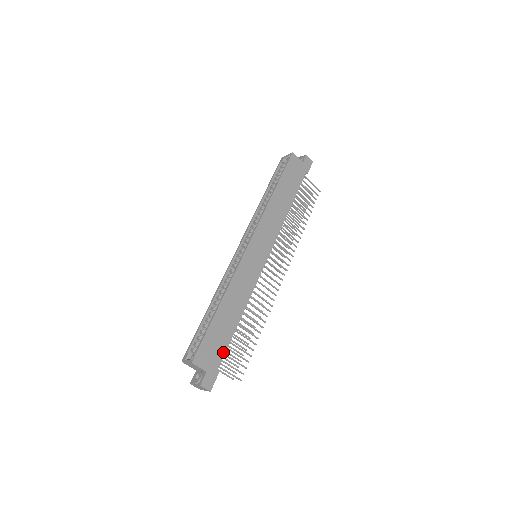
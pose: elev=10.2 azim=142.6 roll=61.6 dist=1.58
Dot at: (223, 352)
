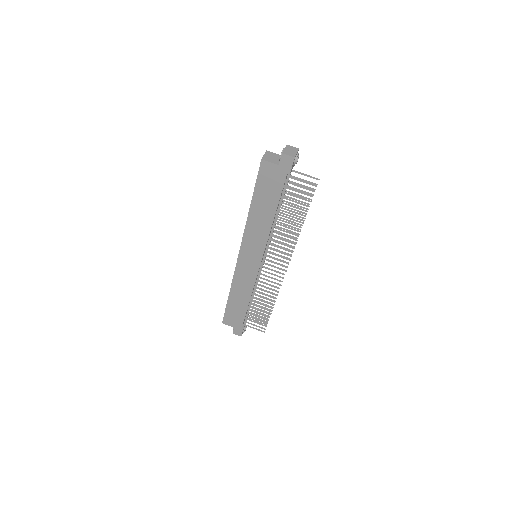
Dot at: (242, 319)
